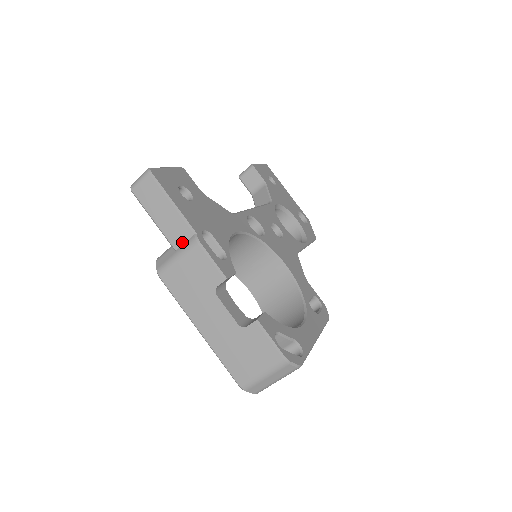
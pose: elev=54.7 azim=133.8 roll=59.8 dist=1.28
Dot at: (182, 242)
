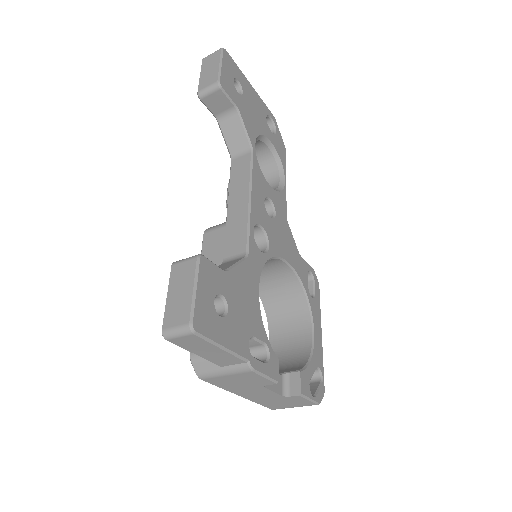
Dot at: (230, 364)
